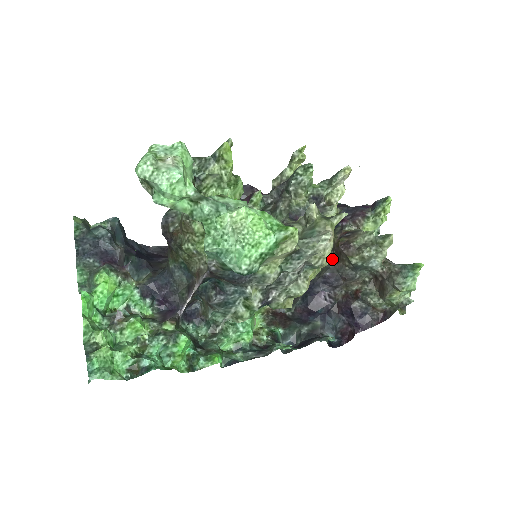
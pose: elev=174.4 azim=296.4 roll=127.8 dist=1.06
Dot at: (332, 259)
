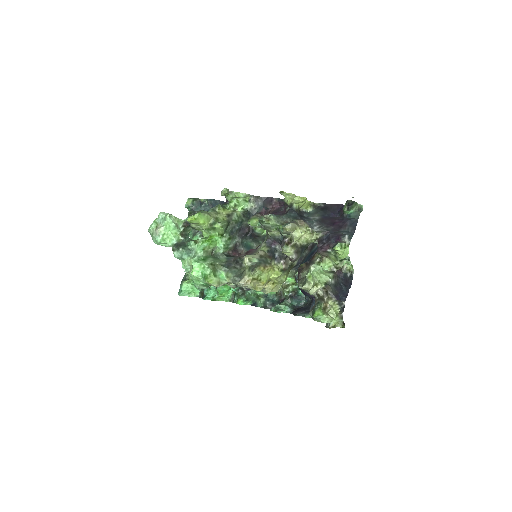
Dot at: occluded
